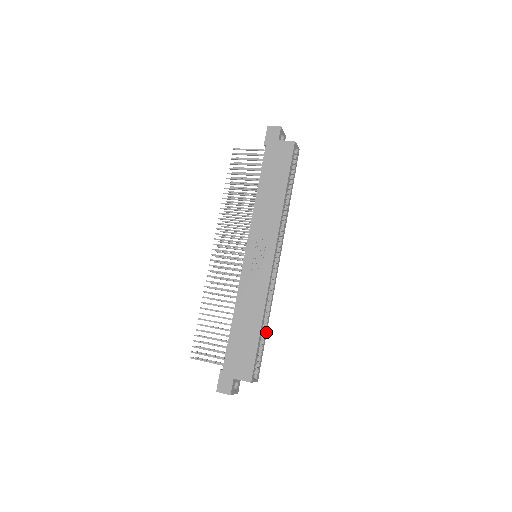
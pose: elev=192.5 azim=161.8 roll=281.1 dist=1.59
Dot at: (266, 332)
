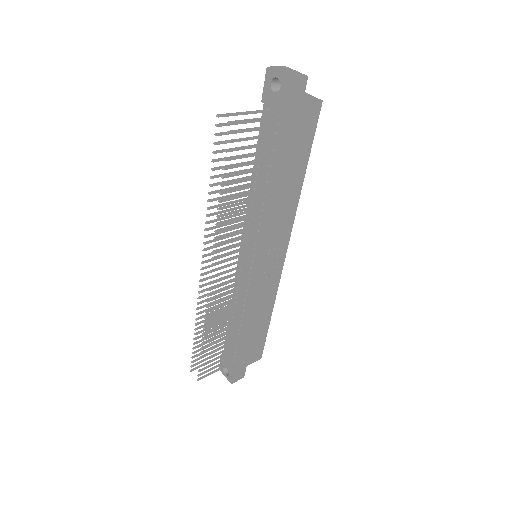
Dot at: occluded
